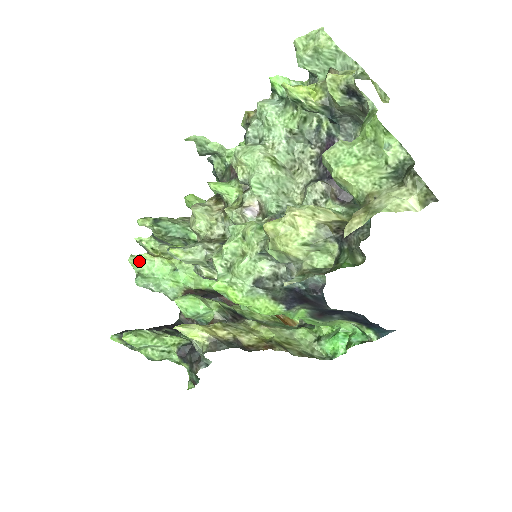
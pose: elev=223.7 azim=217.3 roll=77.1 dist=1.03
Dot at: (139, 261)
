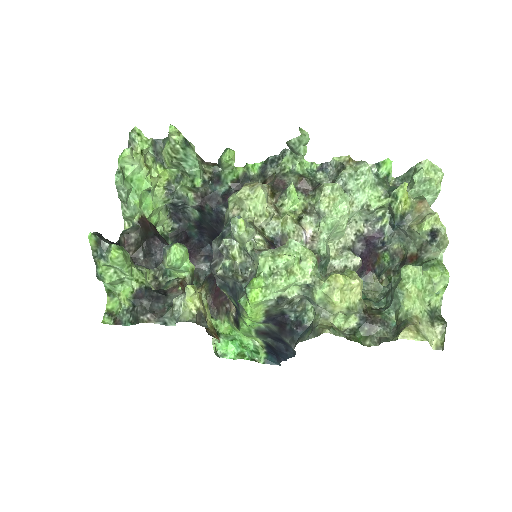
Dot at: (133, 159)
